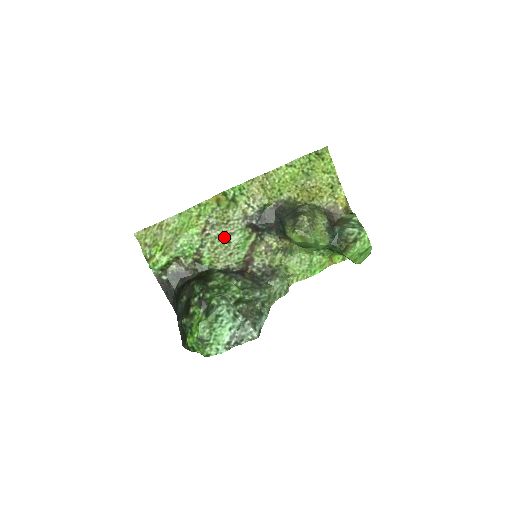
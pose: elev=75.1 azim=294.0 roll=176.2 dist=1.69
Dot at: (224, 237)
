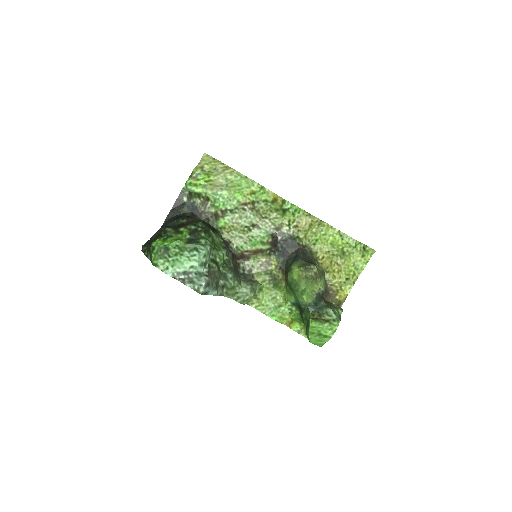
Dot at: (251, 223)
